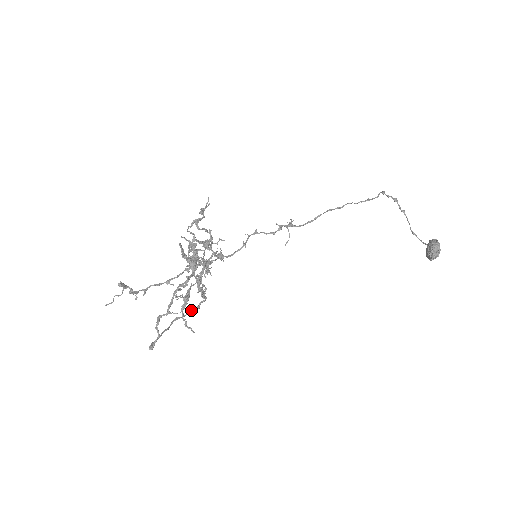
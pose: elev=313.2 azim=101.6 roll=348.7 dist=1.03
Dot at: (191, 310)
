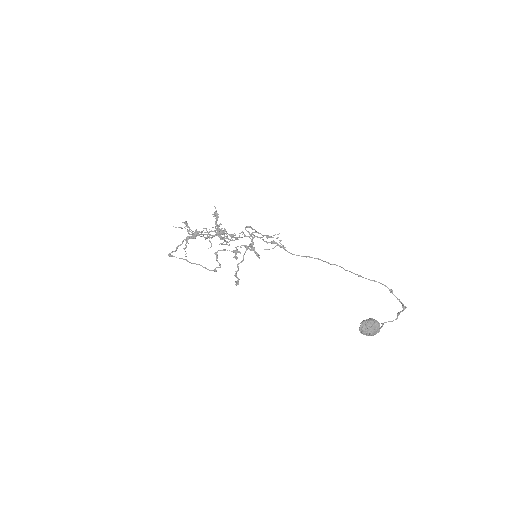
Dot at: (212, 270)
